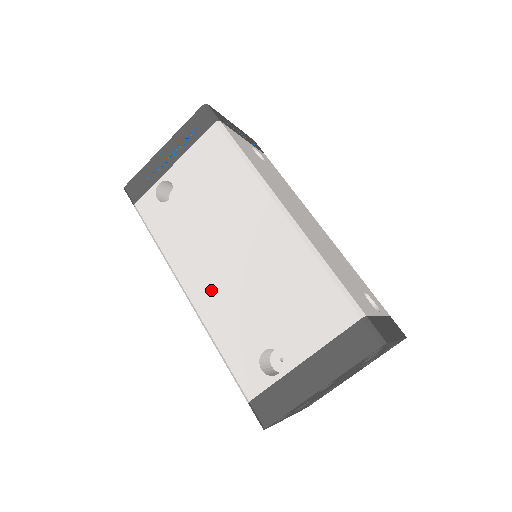
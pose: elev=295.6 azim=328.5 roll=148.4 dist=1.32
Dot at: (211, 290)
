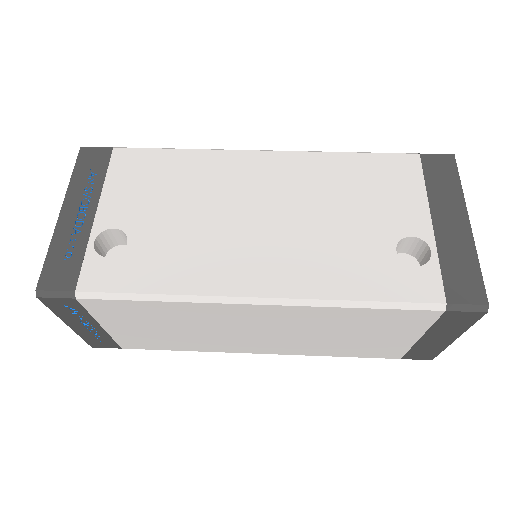
Dot at: (282, 264)
